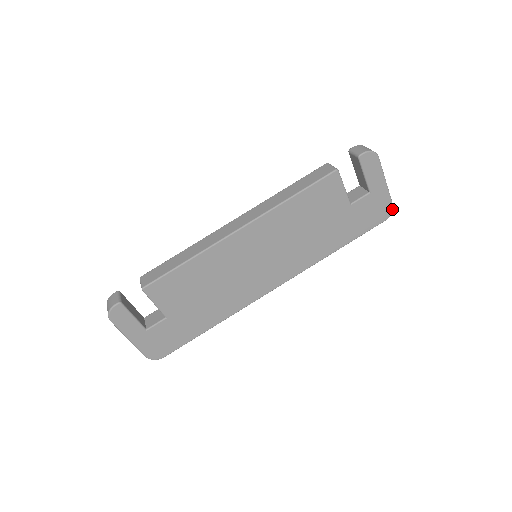
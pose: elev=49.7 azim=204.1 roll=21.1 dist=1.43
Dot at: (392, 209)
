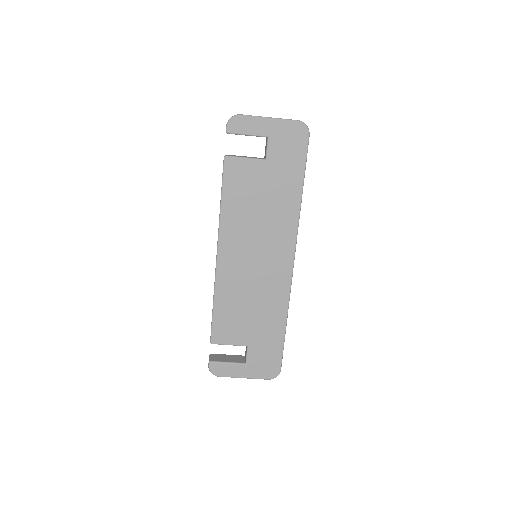
Dot at: (302, 123)
